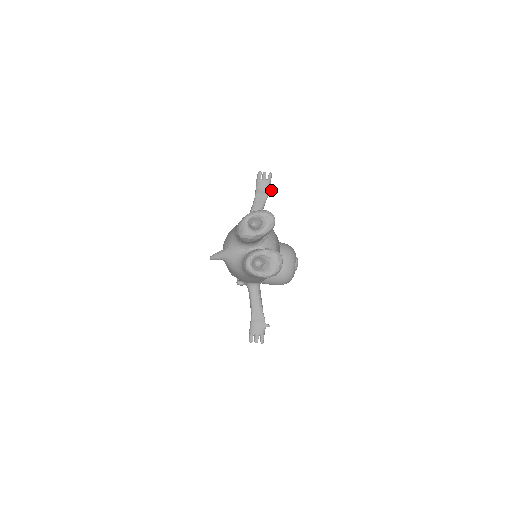
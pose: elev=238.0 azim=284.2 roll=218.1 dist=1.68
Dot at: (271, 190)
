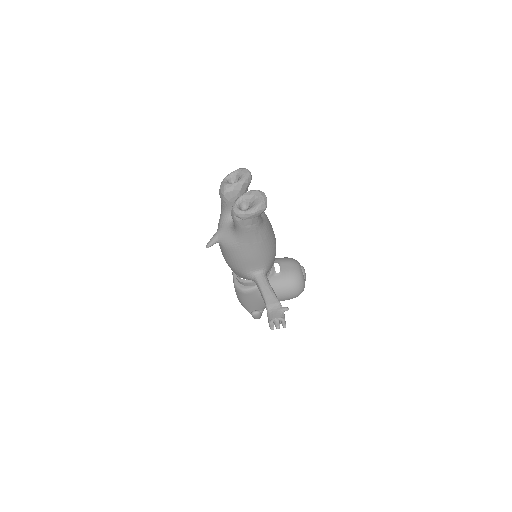
Dot at: occluded
